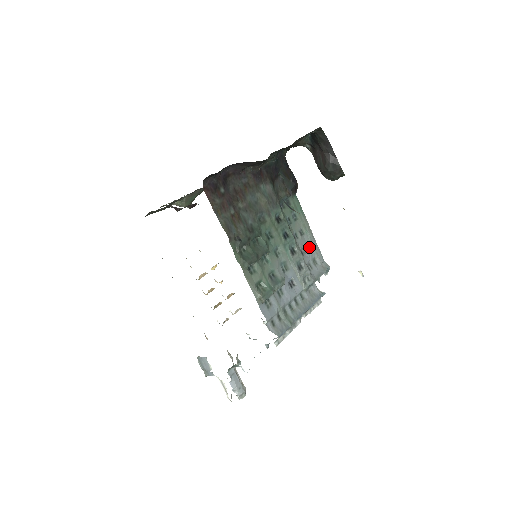
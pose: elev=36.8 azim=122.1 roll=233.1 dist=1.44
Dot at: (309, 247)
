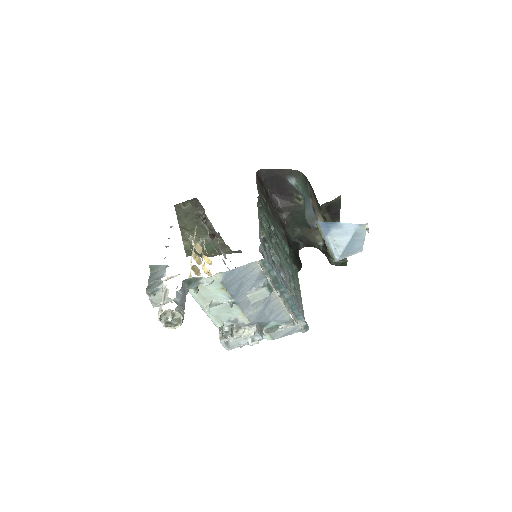
Dot at: (297, 299)
